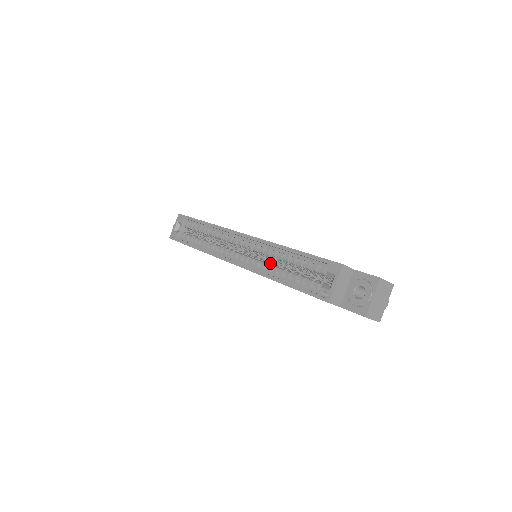
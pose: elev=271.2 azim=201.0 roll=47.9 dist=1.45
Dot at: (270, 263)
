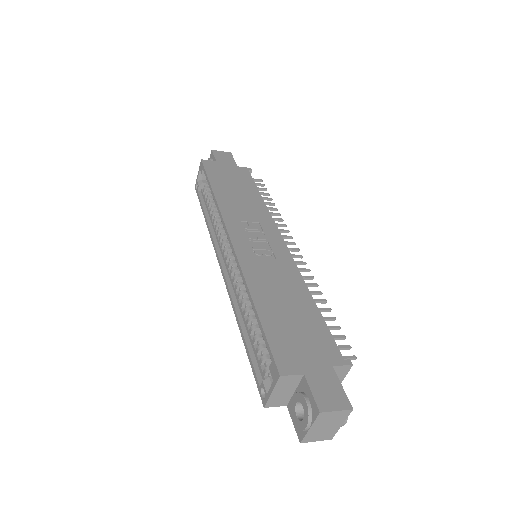
Dot at: occluded
